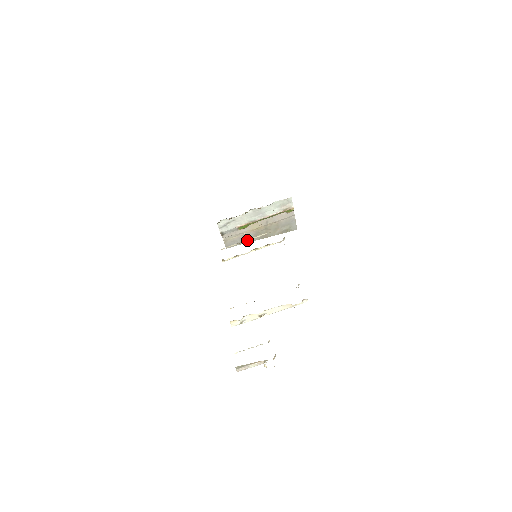
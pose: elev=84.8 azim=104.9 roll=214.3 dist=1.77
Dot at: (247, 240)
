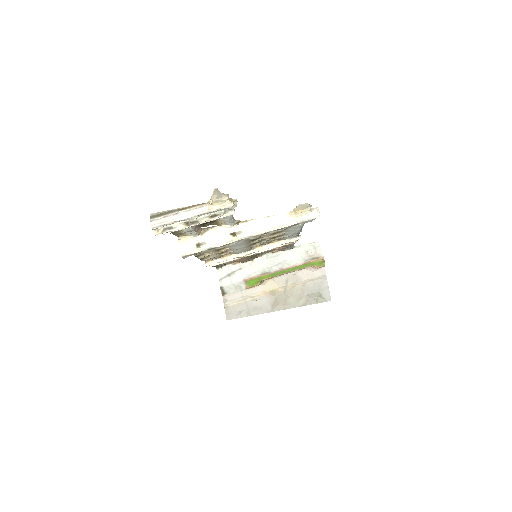
Dot at: occluded
